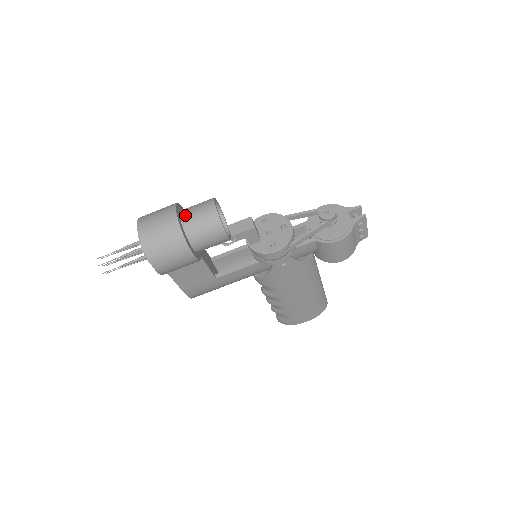
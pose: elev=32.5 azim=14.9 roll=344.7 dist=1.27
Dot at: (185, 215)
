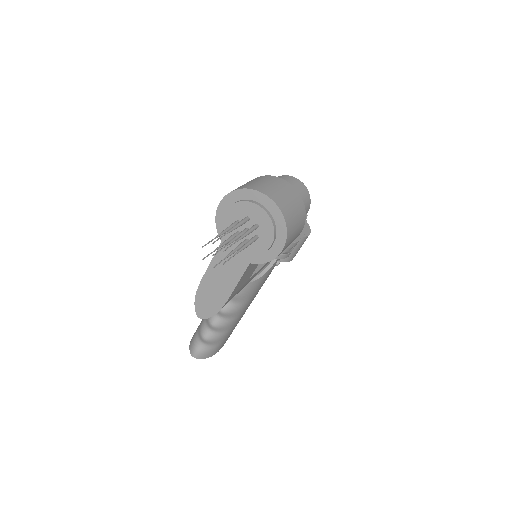
Dot at: occluded
